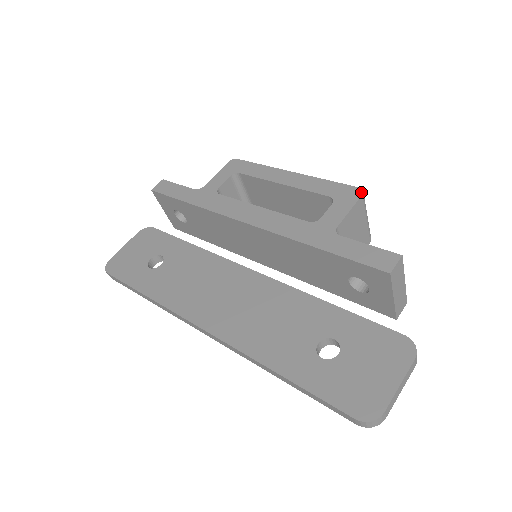
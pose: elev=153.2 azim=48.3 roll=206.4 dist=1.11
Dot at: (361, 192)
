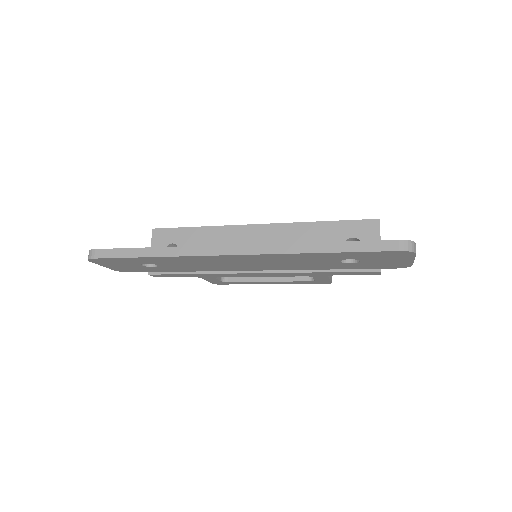
Dot at: occluded
